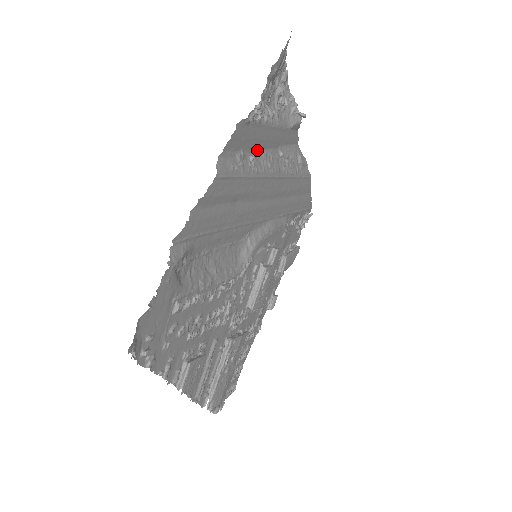
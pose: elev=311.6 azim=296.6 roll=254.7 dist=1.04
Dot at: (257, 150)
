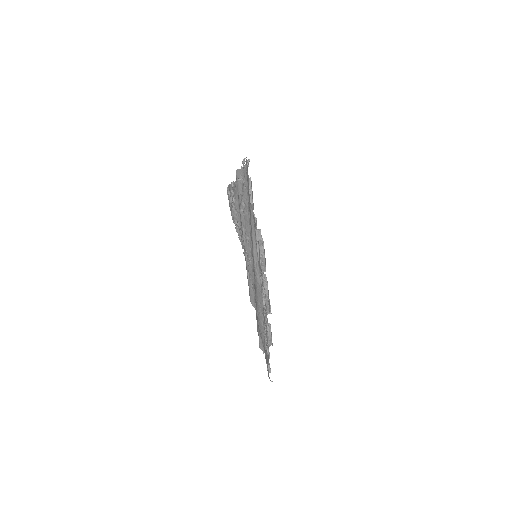
Dot at: occluded
